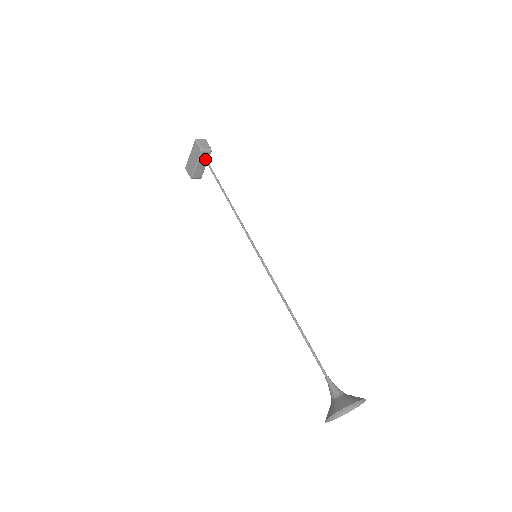
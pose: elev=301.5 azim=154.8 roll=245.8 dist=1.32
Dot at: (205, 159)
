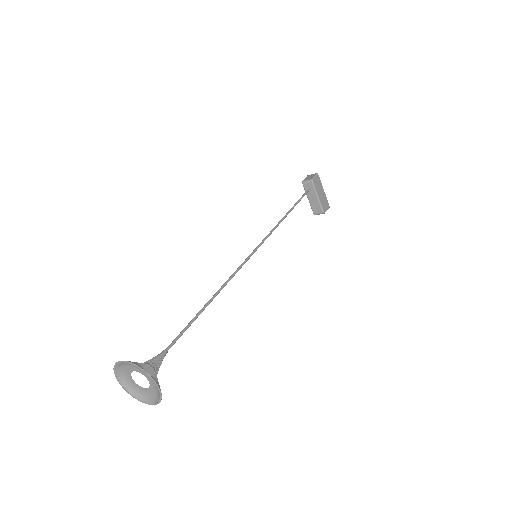
Dot at: (307, 190)
